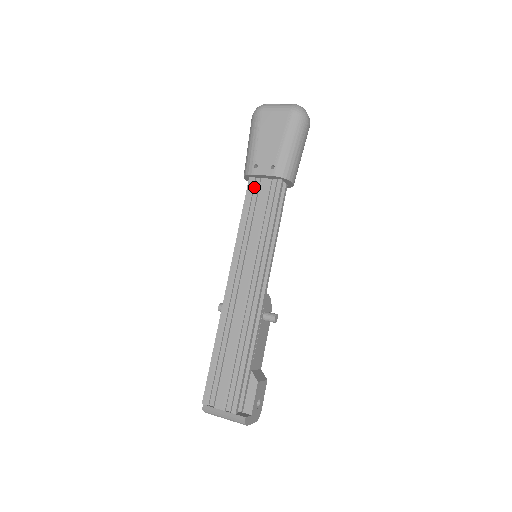
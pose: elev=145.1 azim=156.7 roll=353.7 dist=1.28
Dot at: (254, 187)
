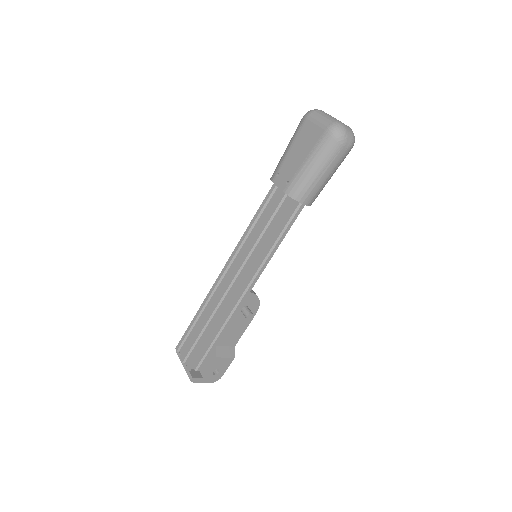
Dot at: (276, 193)
